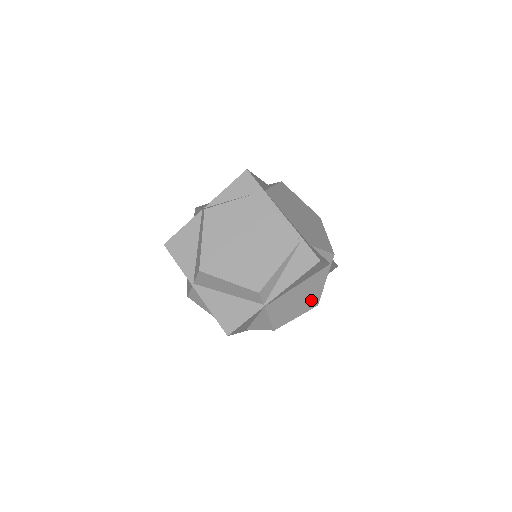
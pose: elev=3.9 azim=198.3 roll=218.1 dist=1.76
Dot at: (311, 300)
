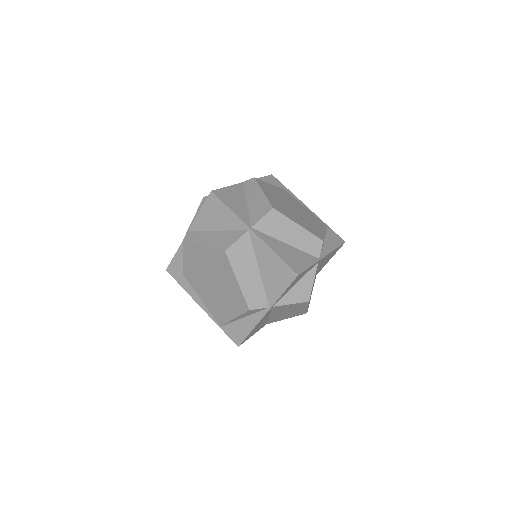
Dot at: occluded
